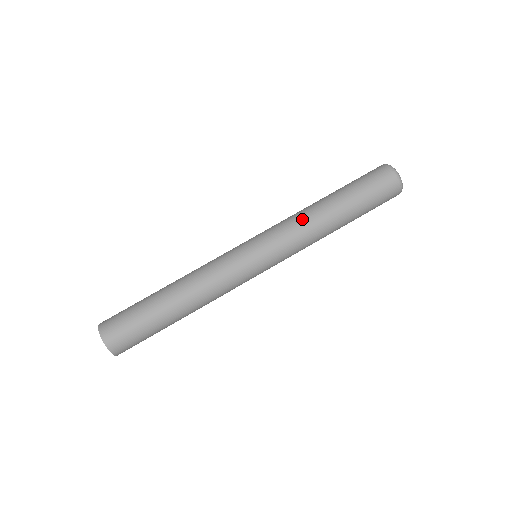
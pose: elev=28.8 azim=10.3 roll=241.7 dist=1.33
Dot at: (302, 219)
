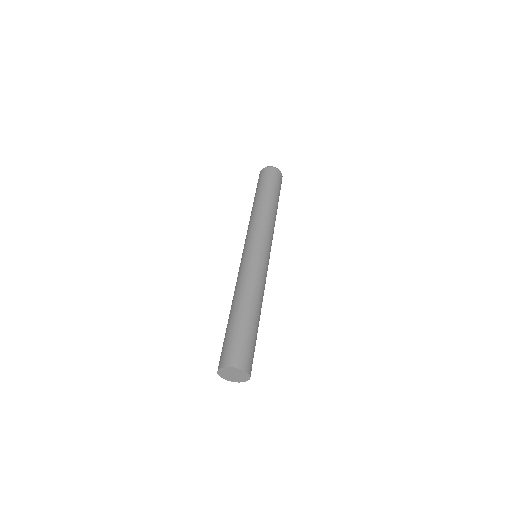
Dot at: (251, 219)
